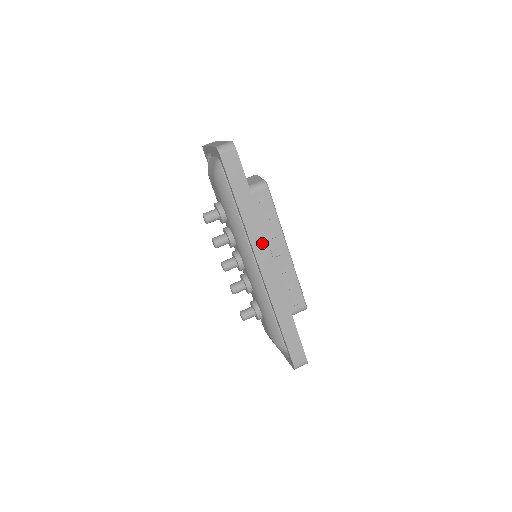
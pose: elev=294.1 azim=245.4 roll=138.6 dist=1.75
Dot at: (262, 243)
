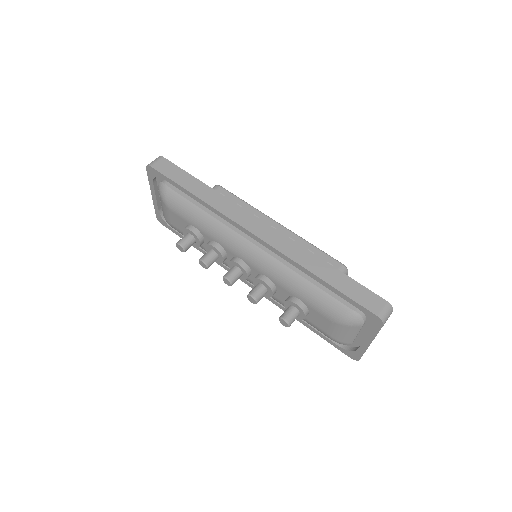
Dot at: (237, 211)
